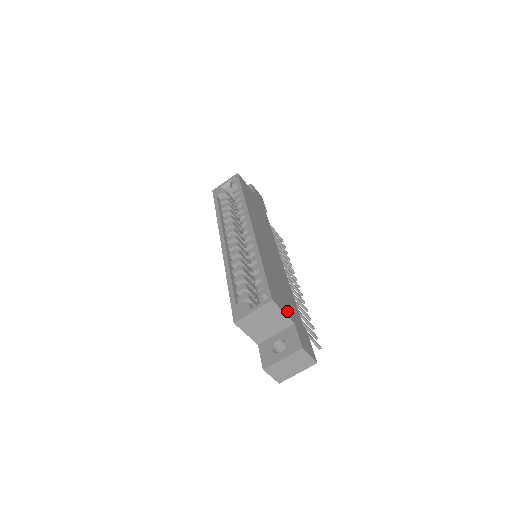
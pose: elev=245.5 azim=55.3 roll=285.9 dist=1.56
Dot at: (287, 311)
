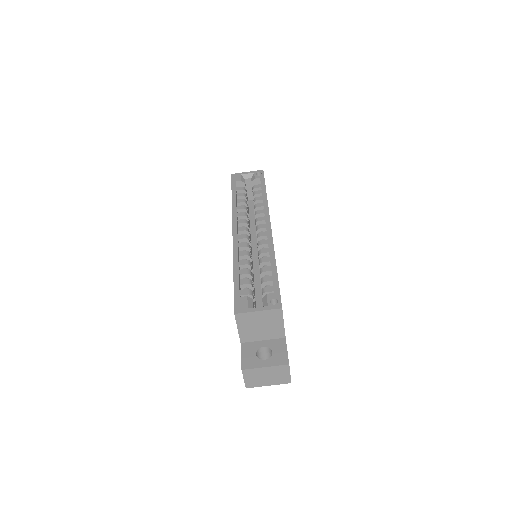
Dot at: occluded
